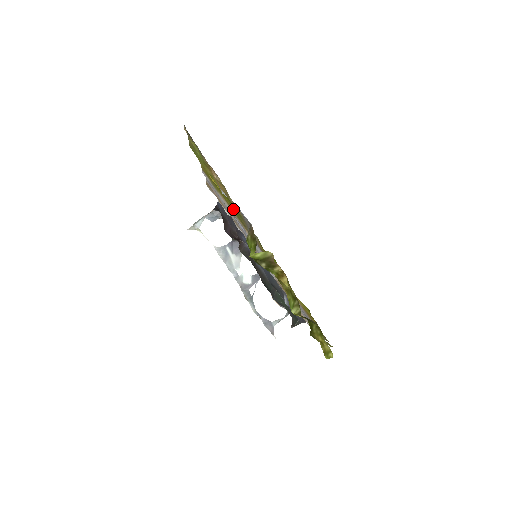
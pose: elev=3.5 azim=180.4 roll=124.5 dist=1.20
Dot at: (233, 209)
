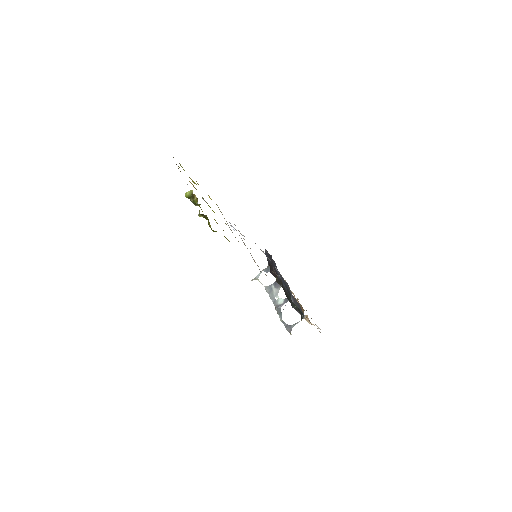
Dot at: occluded
